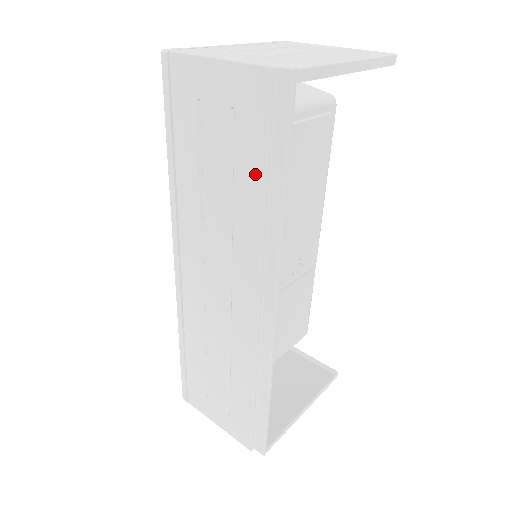
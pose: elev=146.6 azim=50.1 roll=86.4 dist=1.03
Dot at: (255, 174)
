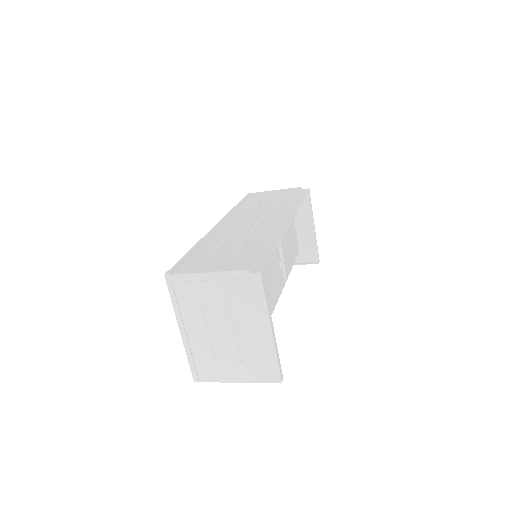
Dot at: (290, 198)
